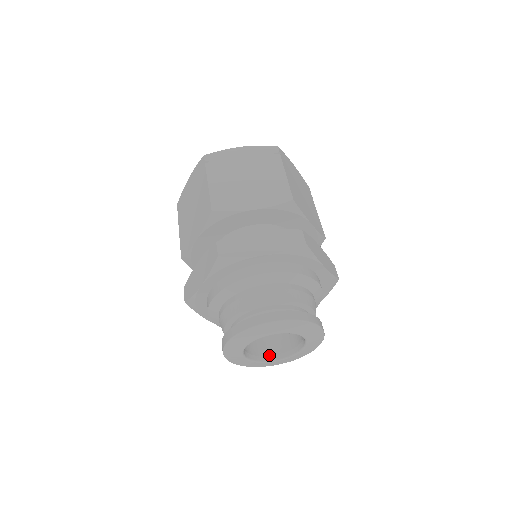
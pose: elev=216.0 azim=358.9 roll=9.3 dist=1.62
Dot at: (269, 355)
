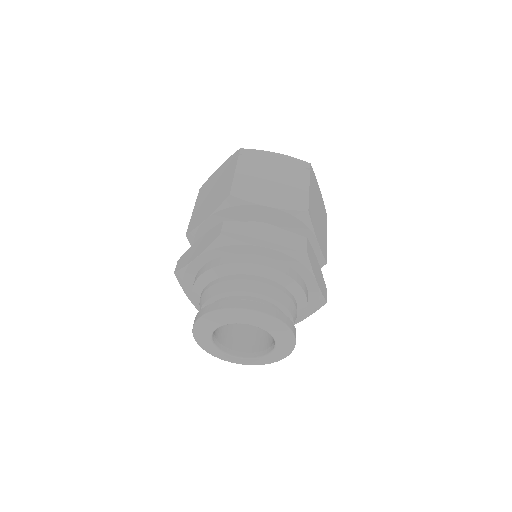
Dot at: (264, 350)
